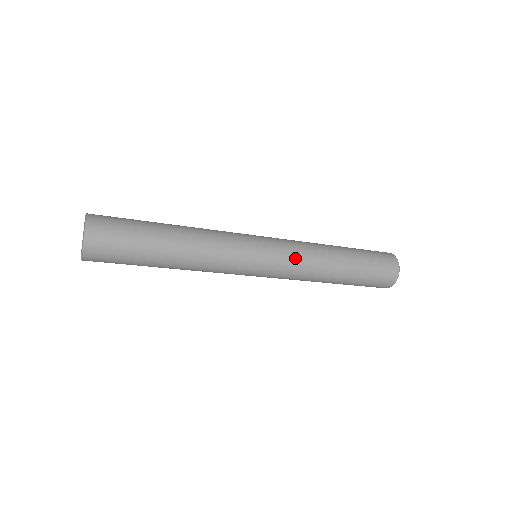
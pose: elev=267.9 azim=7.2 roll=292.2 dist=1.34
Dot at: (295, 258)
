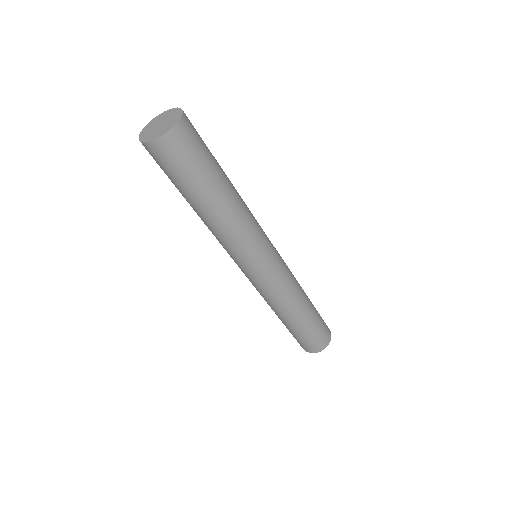
Dot at: (288, 270)
